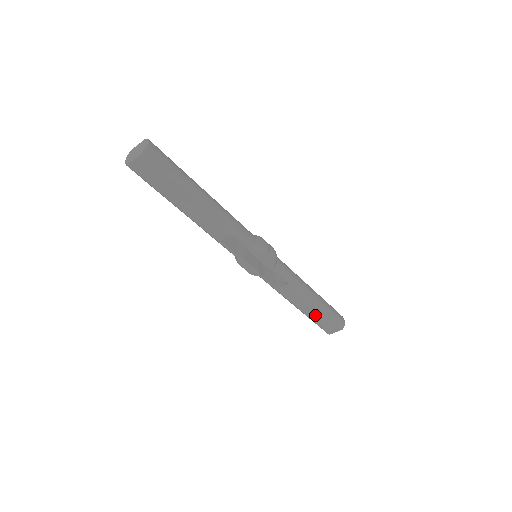
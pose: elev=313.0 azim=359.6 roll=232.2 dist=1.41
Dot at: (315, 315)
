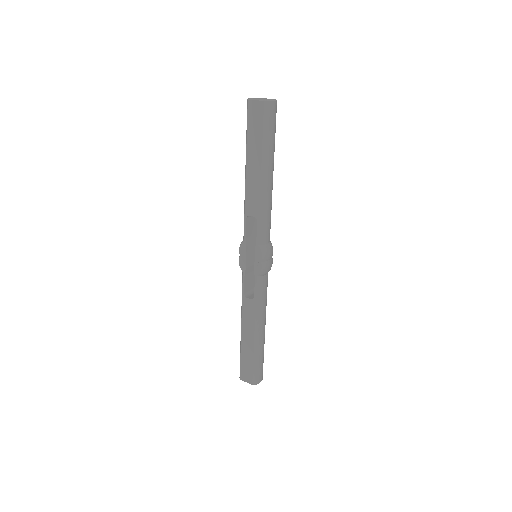
Dot at: (247, 349)
